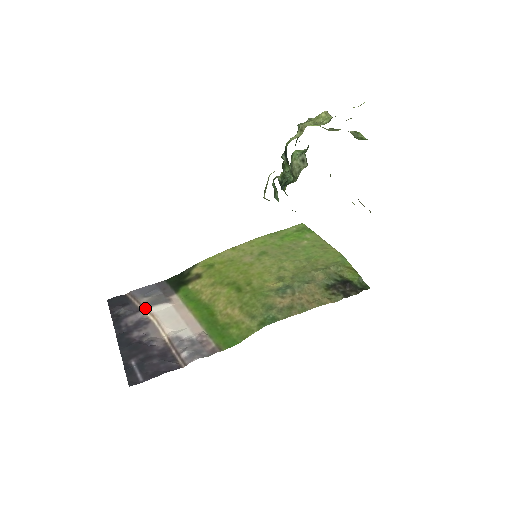
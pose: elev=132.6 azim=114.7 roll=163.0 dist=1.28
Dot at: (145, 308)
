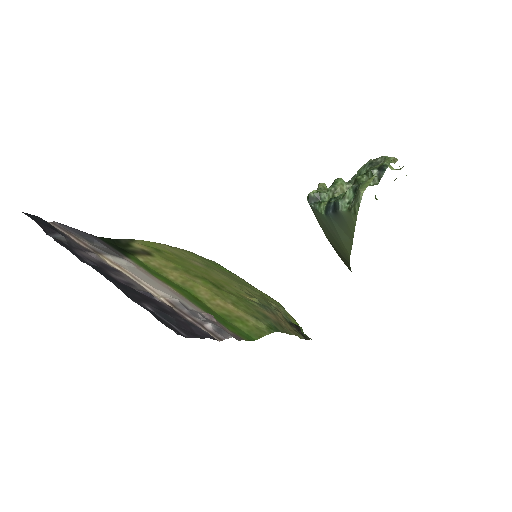
Dot at: (98, 252)
